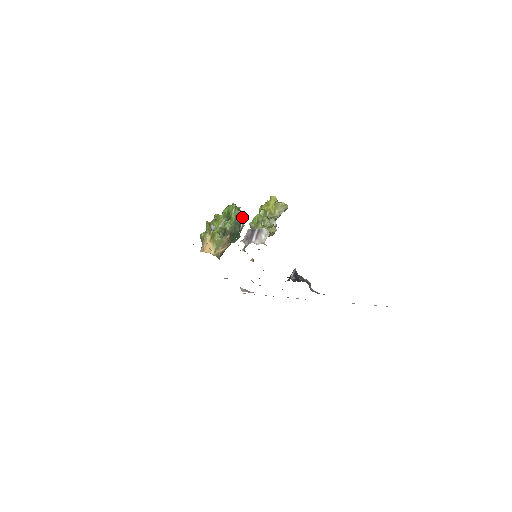
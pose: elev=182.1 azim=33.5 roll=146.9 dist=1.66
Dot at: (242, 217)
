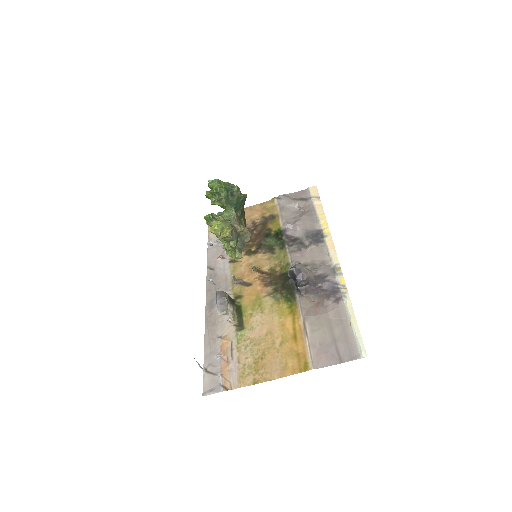
Dot at: (226, 192)
